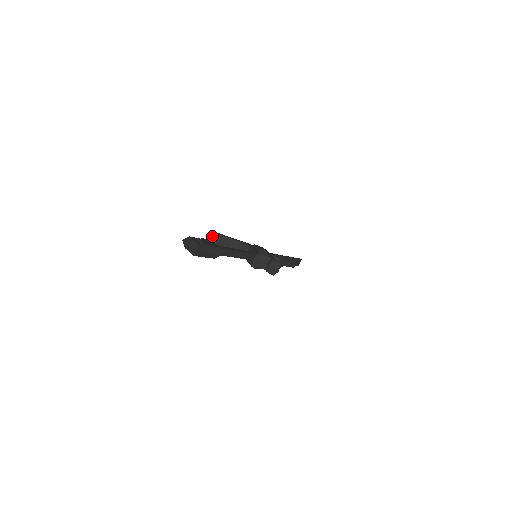
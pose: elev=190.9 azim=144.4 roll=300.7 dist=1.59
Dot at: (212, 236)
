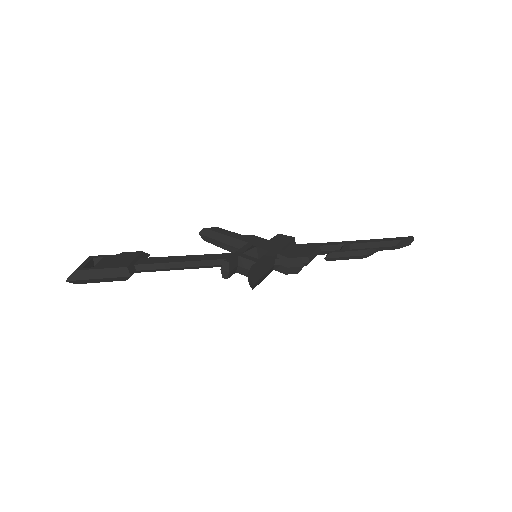
Dot at: (202, 233)
